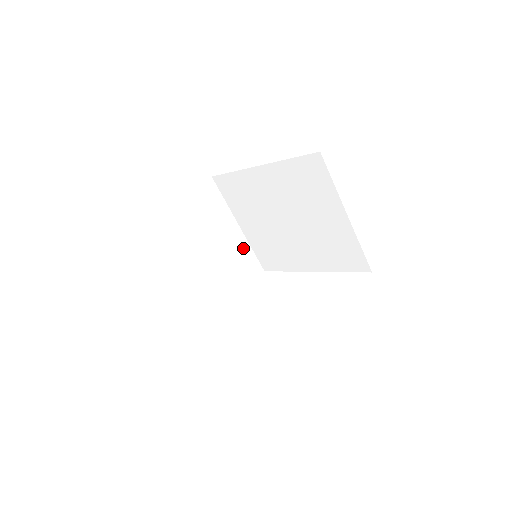
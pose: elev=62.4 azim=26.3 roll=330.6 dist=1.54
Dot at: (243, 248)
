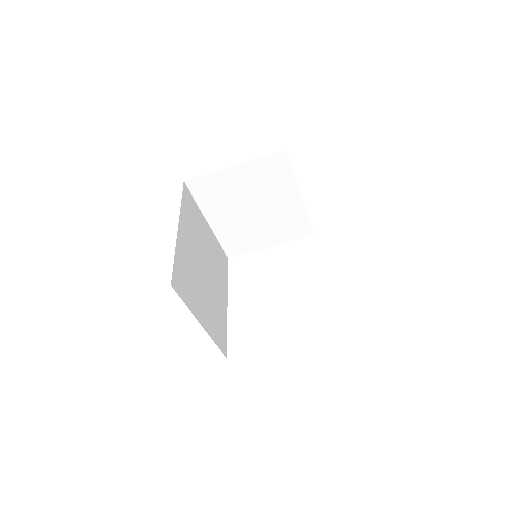
Dot at: (298, 213)
